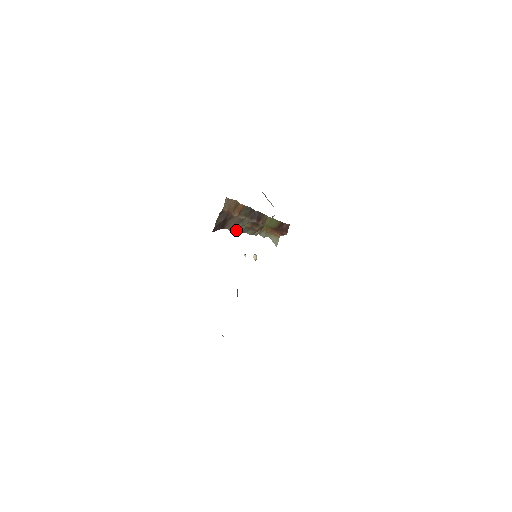
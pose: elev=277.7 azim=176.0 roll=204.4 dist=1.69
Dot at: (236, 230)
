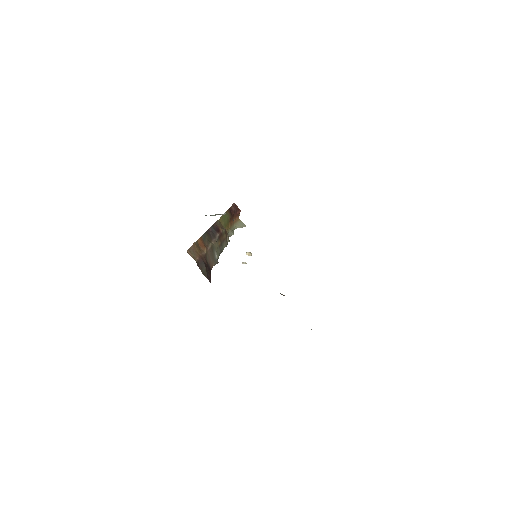
Dot at: (217, 258)
